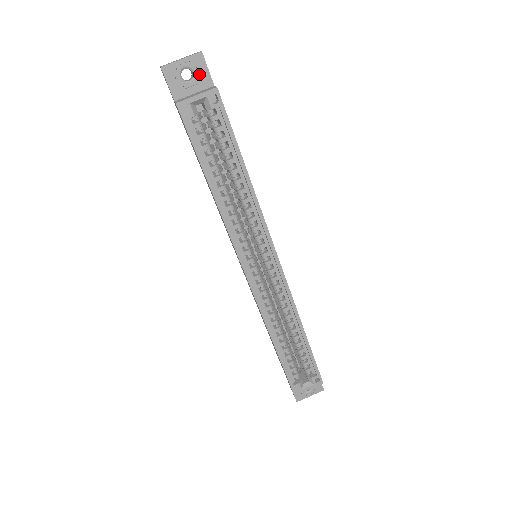
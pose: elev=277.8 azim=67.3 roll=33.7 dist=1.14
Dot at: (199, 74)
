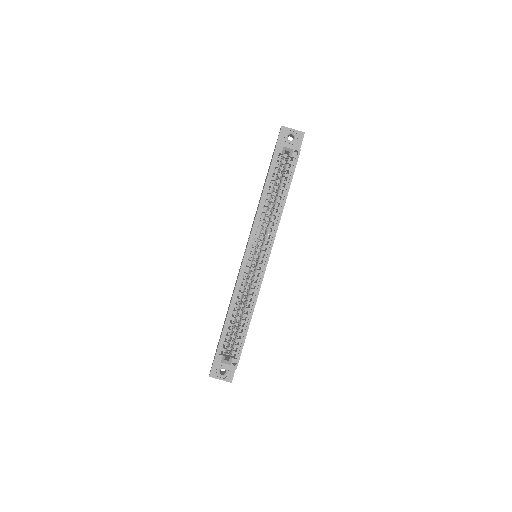
Dot at: (296, 141)
